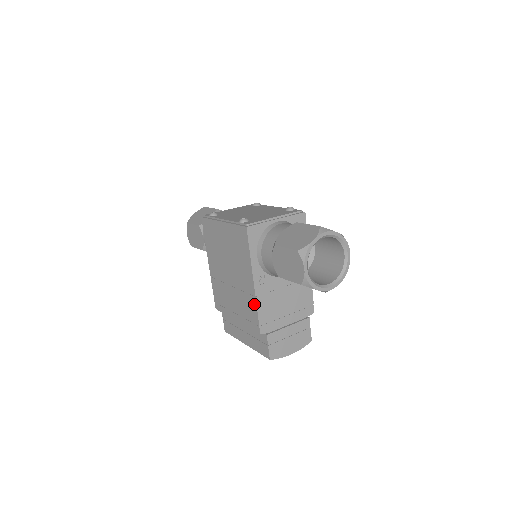
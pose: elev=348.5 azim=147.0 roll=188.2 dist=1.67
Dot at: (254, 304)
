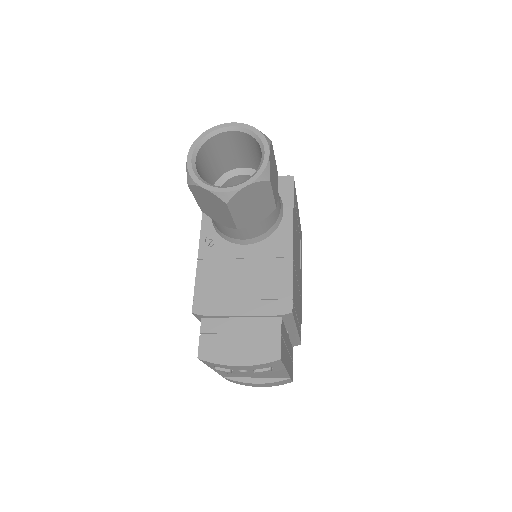
Dot at: (197, 273)
